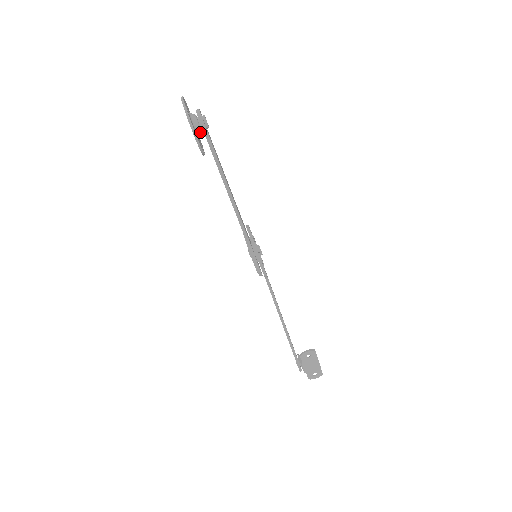
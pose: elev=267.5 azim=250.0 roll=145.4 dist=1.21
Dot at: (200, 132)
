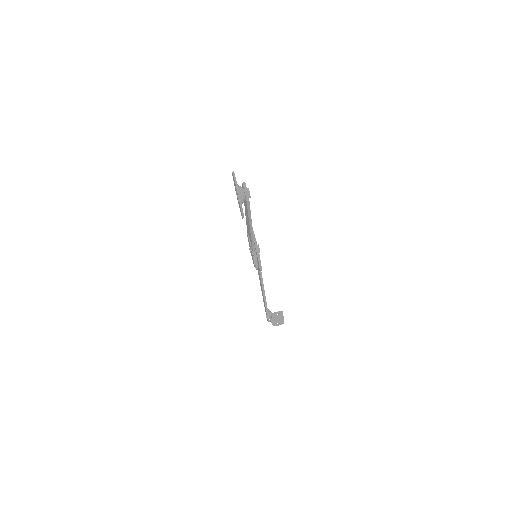
Dot at: occluded
